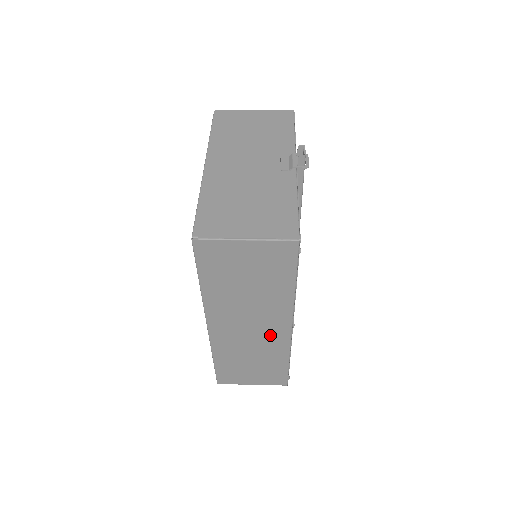
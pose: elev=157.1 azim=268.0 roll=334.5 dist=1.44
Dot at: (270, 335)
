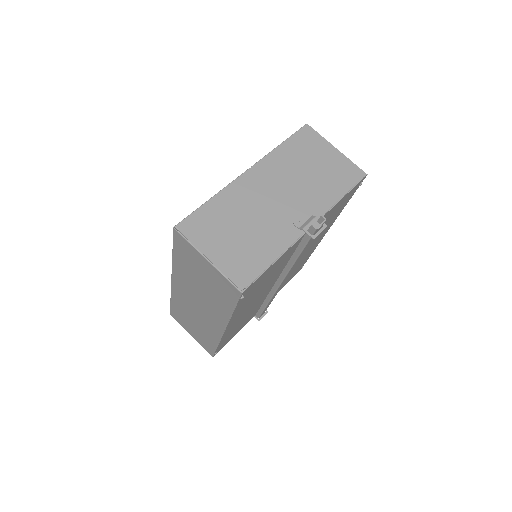
Dot at: (209, 322)
